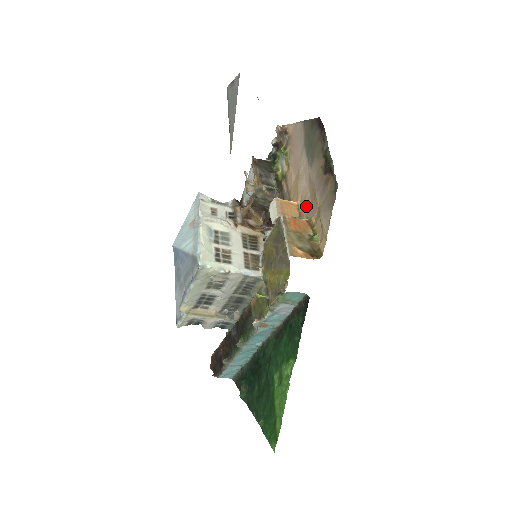
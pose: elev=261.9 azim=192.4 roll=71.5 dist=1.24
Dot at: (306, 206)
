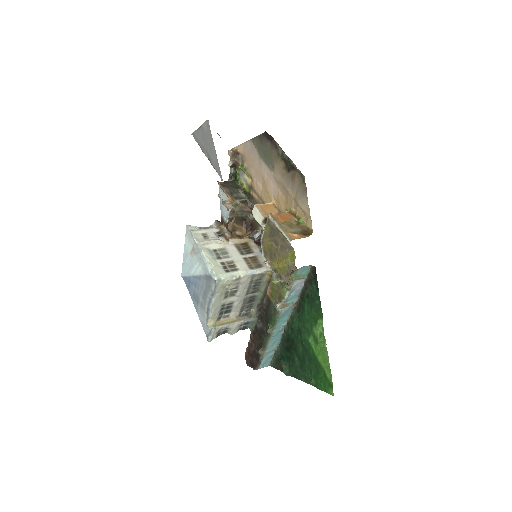
Dot at: (282, 202)
